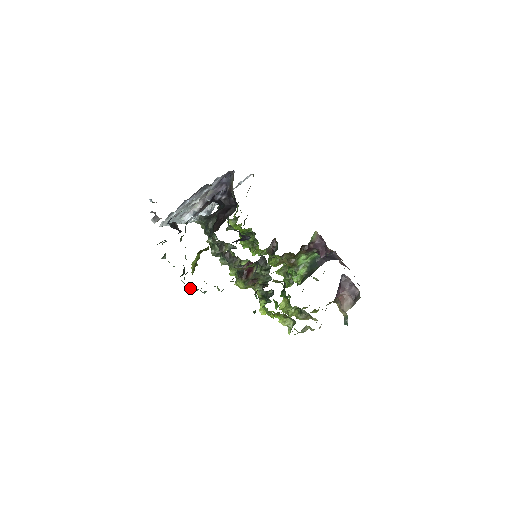
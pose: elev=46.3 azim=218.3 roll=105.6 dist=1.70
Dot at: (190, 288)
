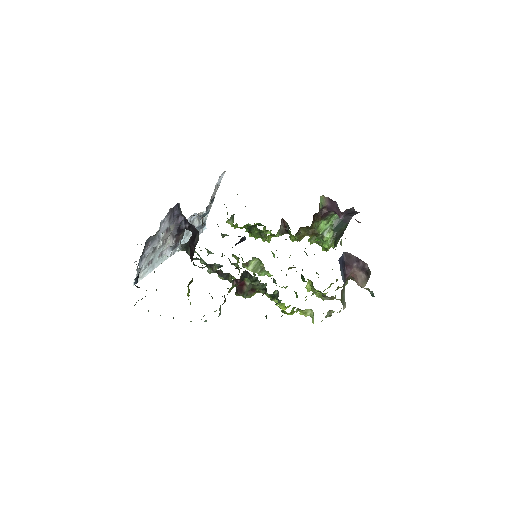
Dot at: (191, 321)
